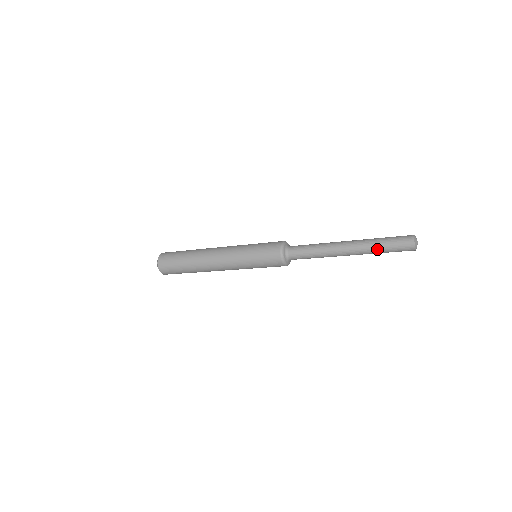
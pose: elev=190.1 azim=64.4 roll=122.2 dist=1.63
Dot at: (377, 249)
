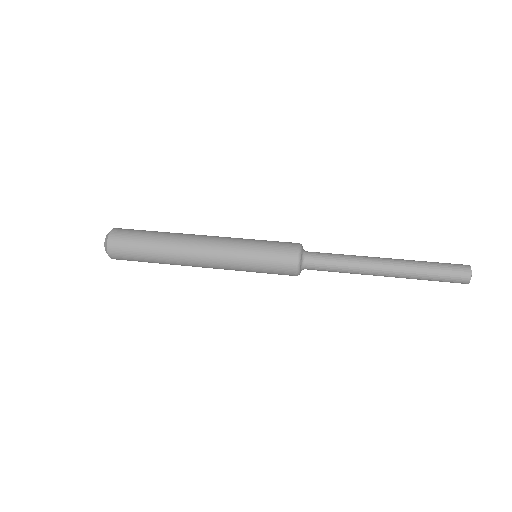
Dot at: (423, 277)
